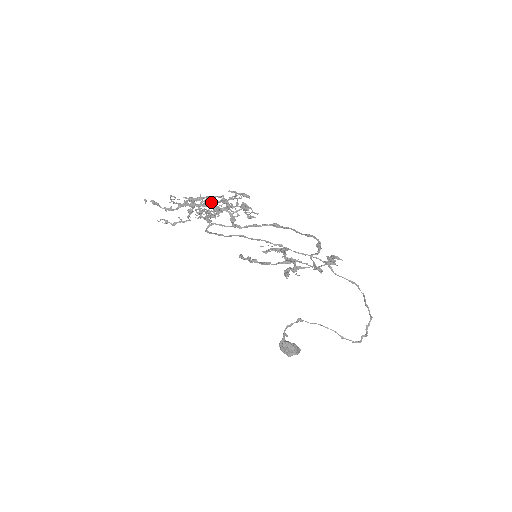
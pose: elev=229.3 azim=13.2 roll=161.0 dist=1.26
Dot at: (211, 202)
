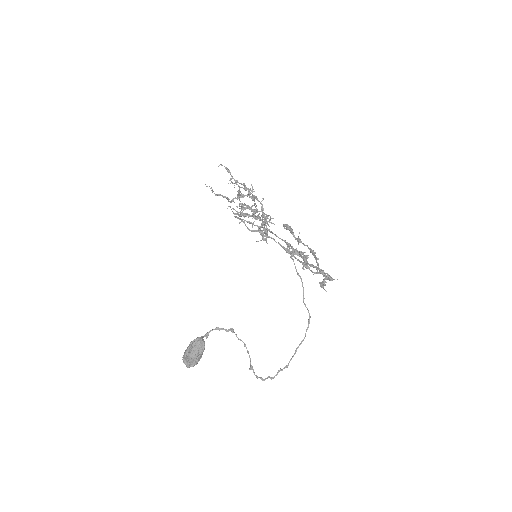
Dot at: occluded
